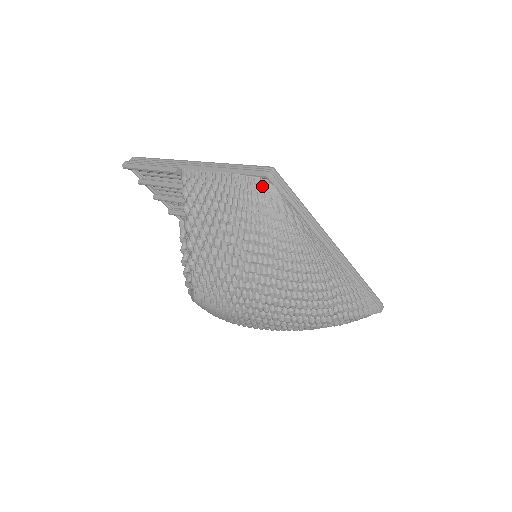
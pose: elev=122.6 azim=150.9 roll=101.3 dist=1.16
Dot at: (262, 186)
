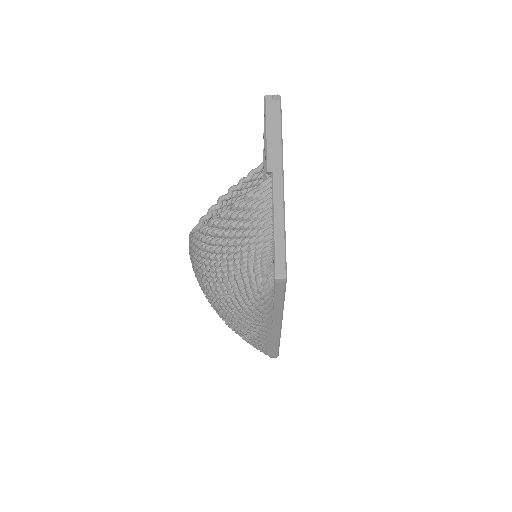
Dot at: (269, 274)
